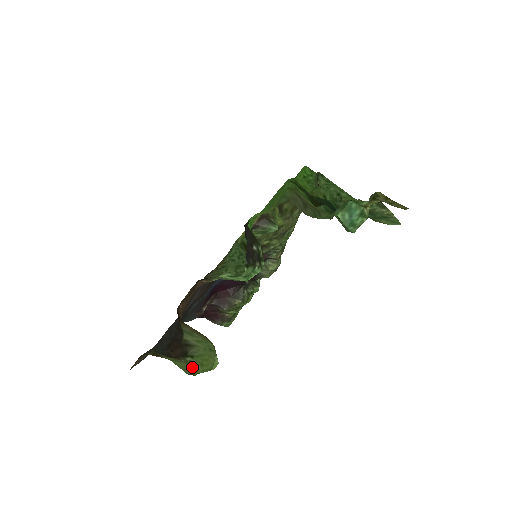
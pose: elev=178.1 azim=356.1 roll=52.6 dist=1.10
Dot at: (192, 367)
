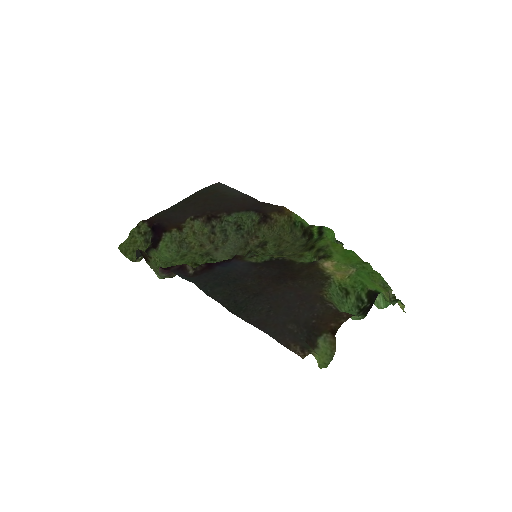
Dot at: (318, 363)
